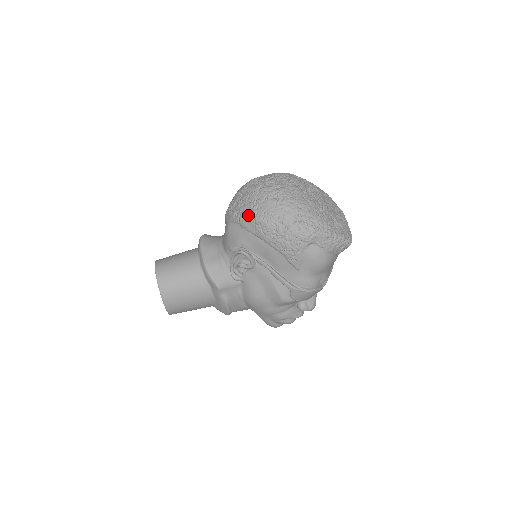
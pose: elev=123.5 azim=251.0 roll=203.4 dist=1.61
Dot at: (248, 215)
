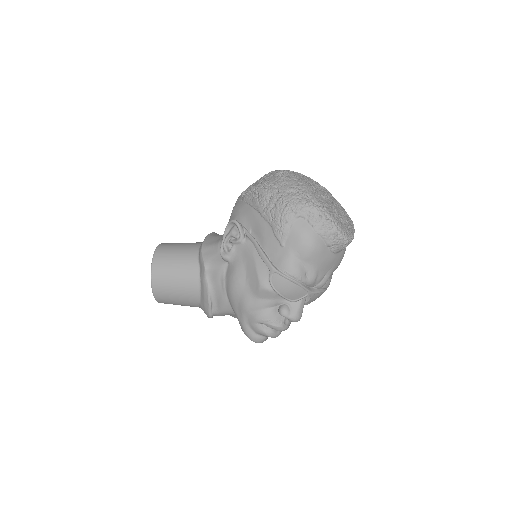
Dot at: (251, 188)
